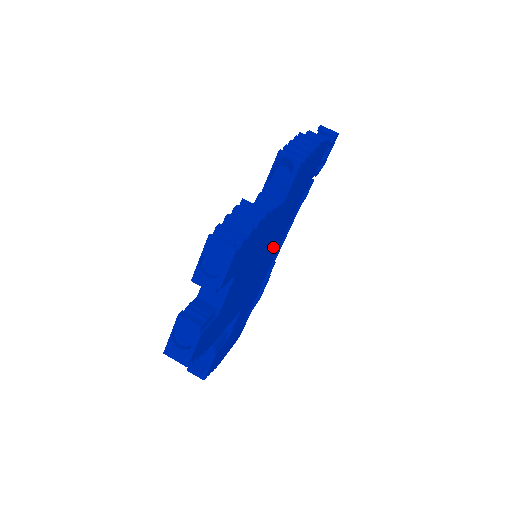
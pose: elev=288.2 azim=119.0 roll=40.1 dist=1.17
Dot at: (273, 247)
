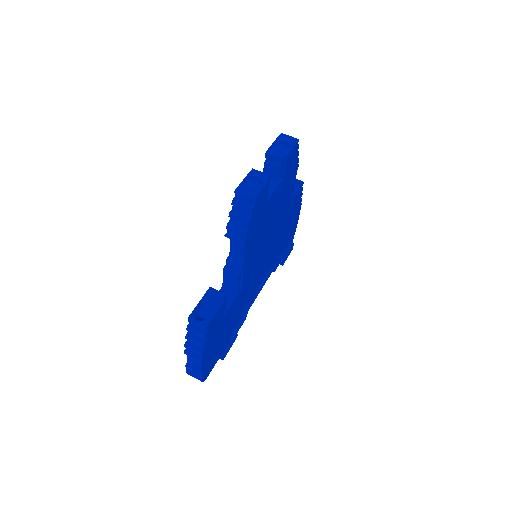
Dot at: (266, 261)
